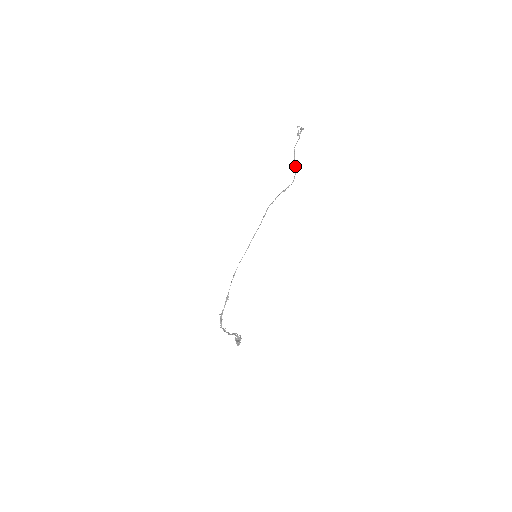
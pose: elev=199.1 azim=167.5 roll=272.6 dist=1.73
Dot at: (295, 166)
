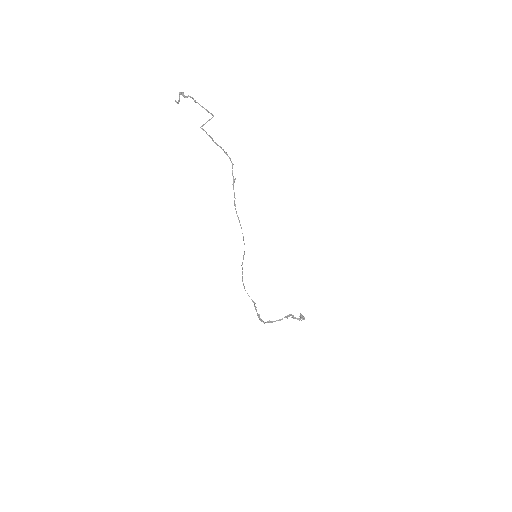
Dot at: (221, 148)
